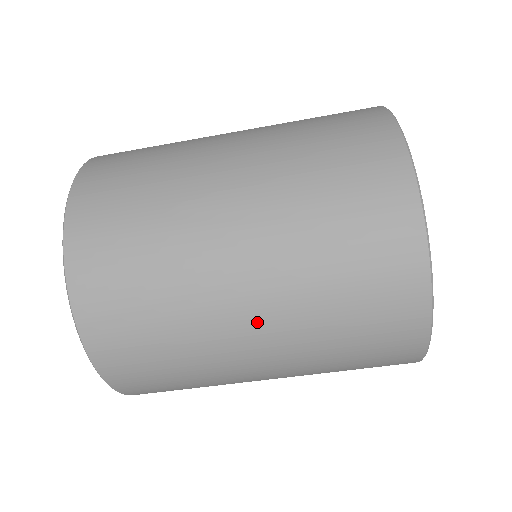
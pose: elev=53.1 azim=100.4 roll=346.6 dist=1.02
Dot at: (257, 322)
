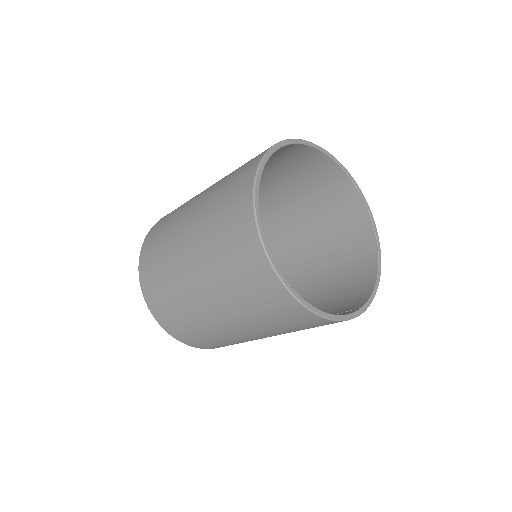
Dot at: (198, 282)
